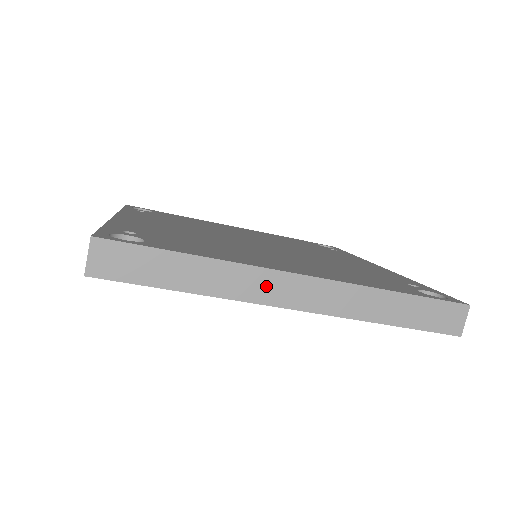
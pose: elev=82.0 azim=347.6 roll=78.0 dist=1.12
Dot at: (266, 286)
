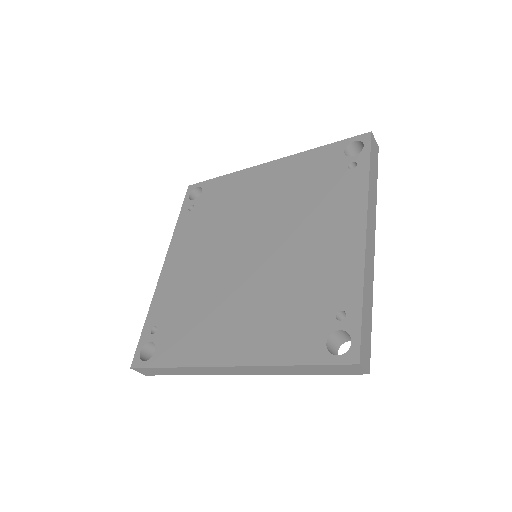
Dot at: (215, 371)
